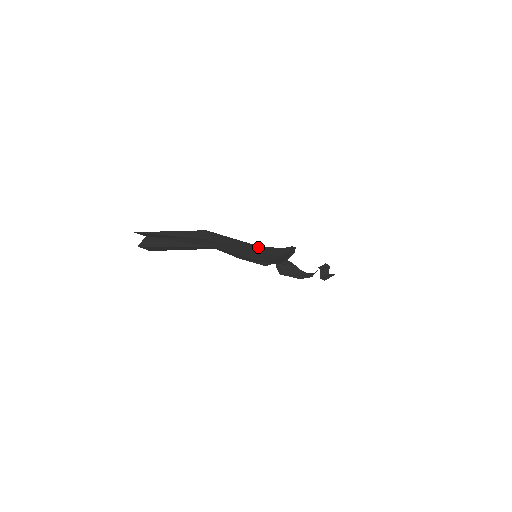
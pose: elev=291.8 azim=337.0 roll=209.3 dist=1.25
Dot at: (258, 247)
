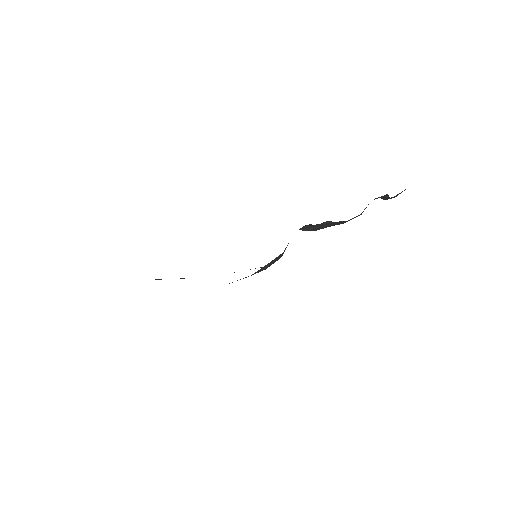
Dot at: occluded
